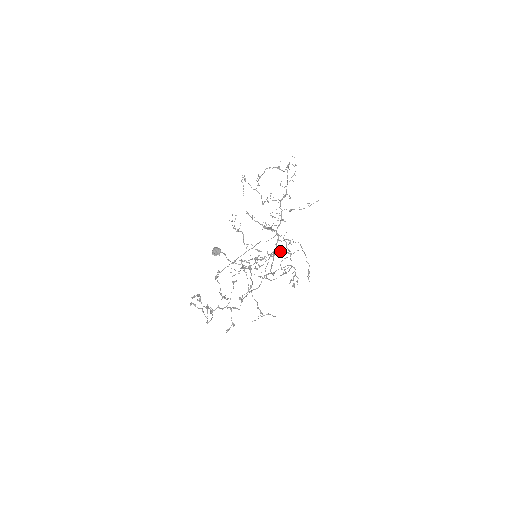
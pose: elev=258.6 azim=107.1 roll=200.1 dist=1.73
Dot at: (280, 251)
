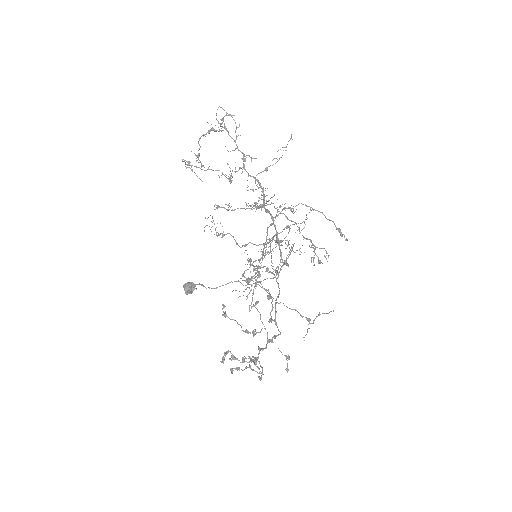
Dot at: (286, 228)
